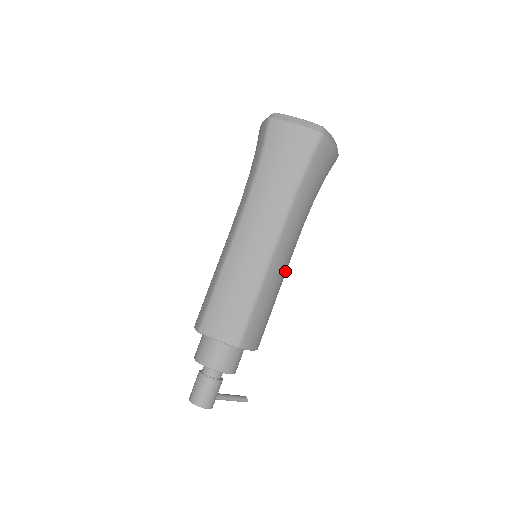
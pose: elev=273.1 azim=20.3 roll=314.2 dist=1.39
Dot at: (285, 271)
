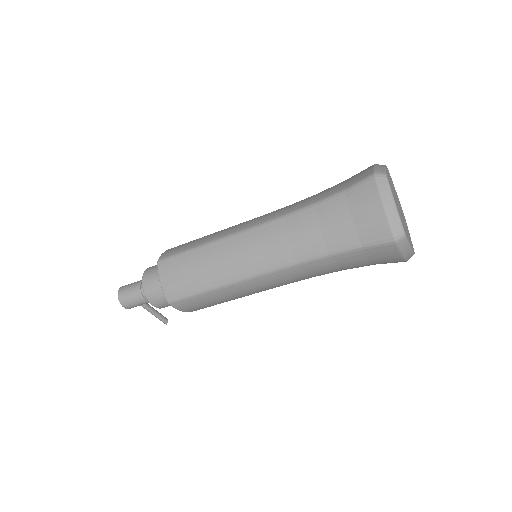
Dot at: (262, 290)
